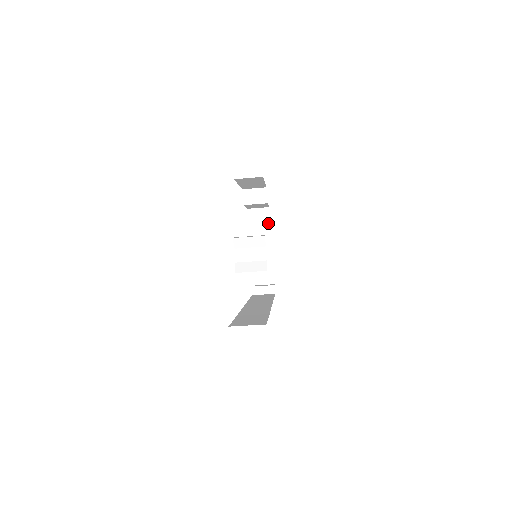
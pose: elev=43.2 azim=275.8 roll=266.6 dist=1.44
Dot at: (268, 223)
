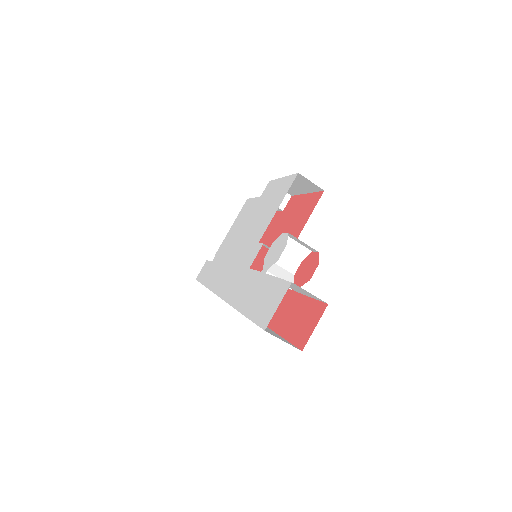
Dot at: occluded
